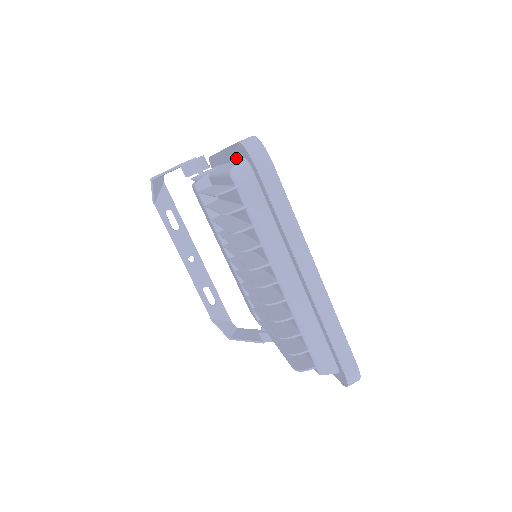
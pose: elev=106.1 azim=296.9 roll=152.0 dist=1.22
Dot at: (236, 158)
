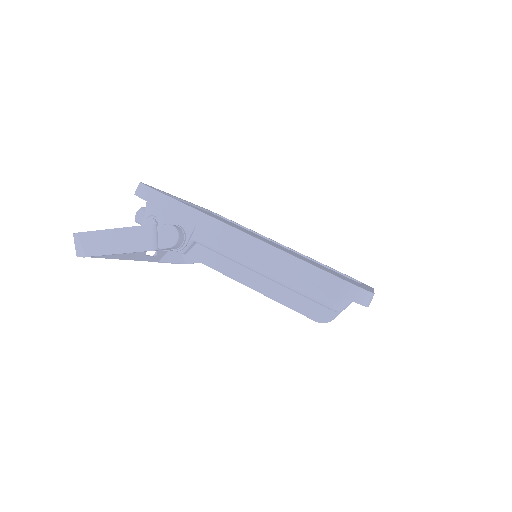
Dot at: occluded
